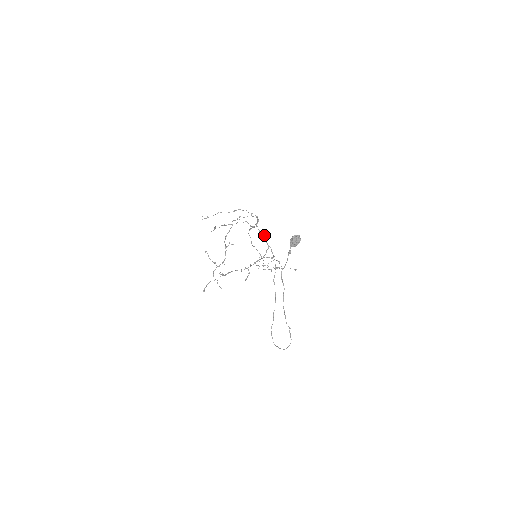
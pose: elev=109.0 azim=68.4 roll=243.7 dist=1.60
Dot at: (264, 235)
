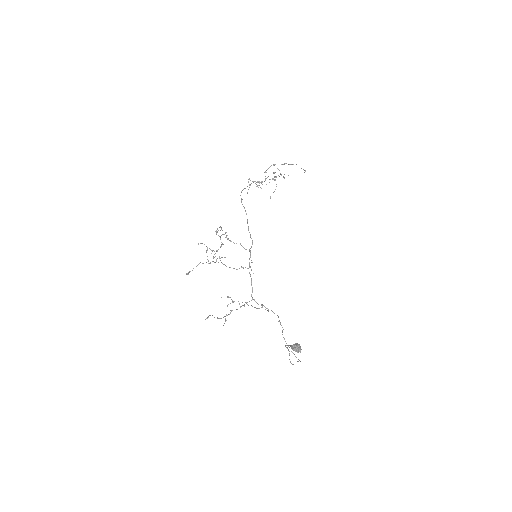
Dot at: (262, 305)
